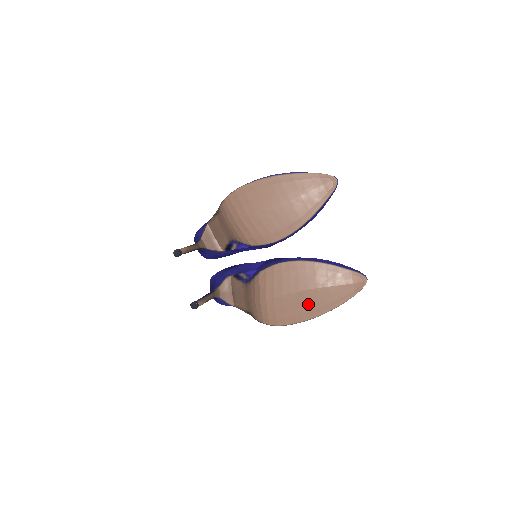
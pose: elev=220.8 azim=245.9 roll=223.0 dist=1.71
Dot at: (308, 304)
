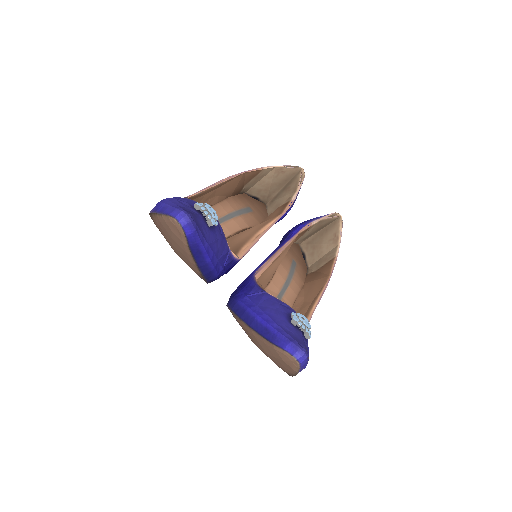
Dot at: occluded
